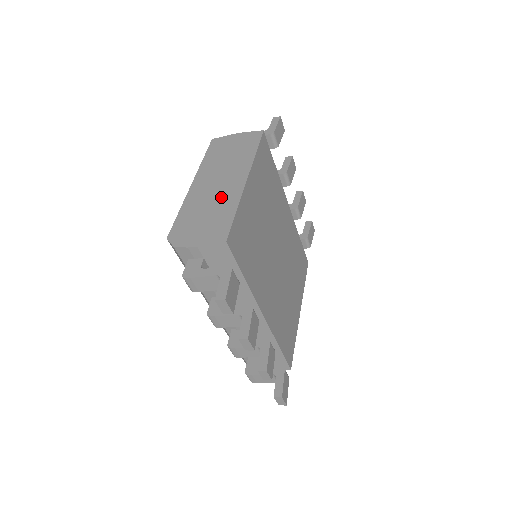
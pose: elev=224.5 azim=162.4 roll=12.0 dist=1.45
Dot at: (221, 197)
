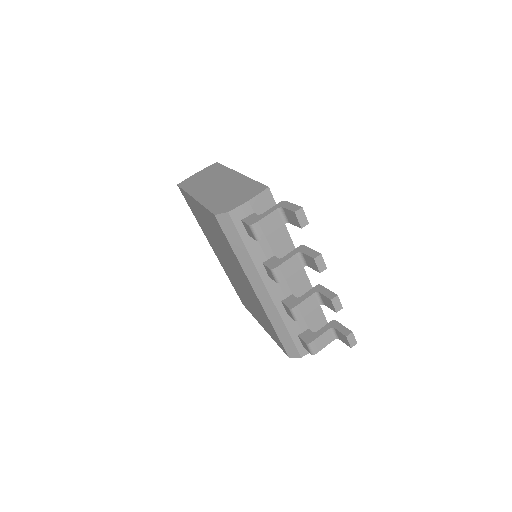
Dot at: (231, 185)
